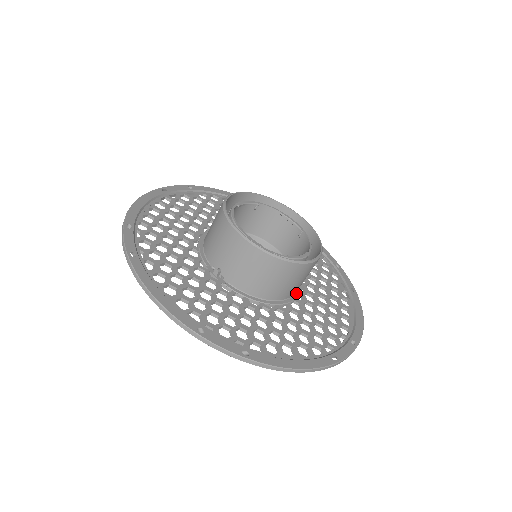
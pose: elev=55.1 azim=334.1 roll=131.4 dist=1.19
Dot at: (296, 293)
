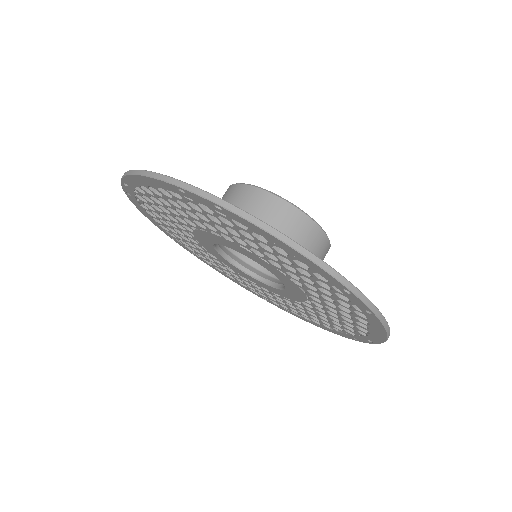
Dot at: occluded
